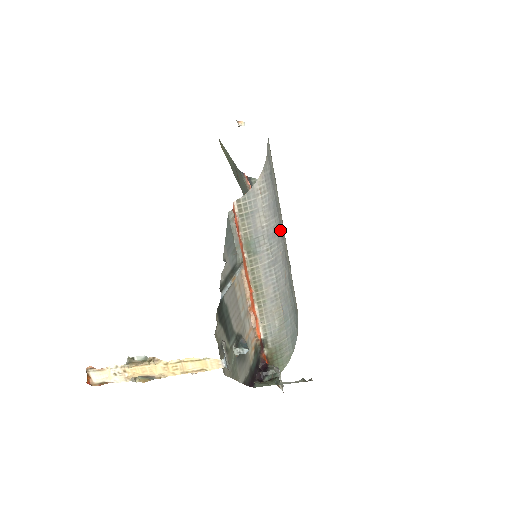
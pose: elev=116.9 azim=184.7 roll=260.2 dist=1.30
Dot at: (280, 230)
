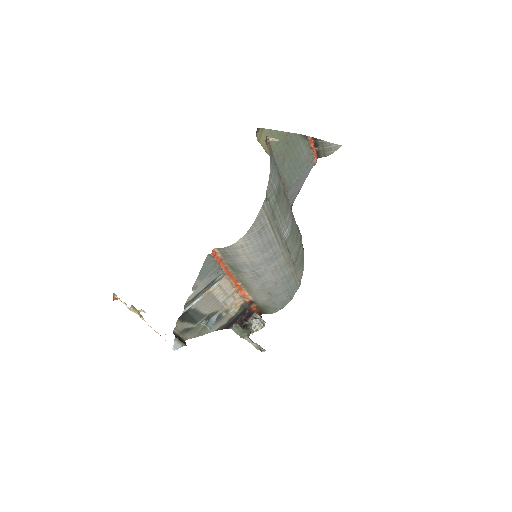
Dot at: (273, 257)
